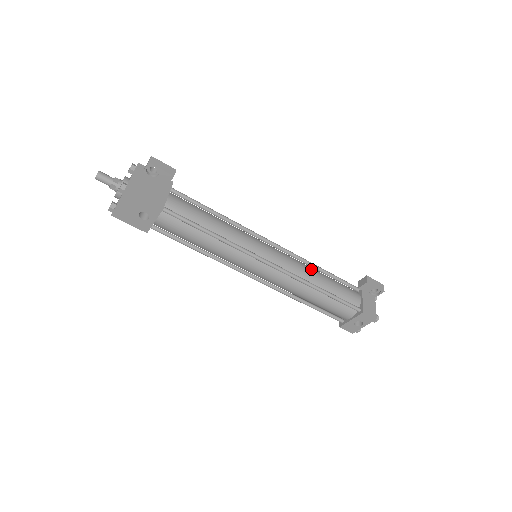
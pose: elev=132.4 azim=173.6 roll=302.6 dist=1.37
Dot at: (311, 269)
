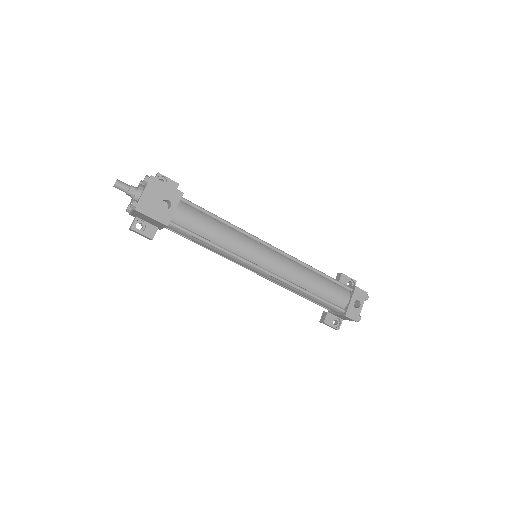
Dot at: occluded
